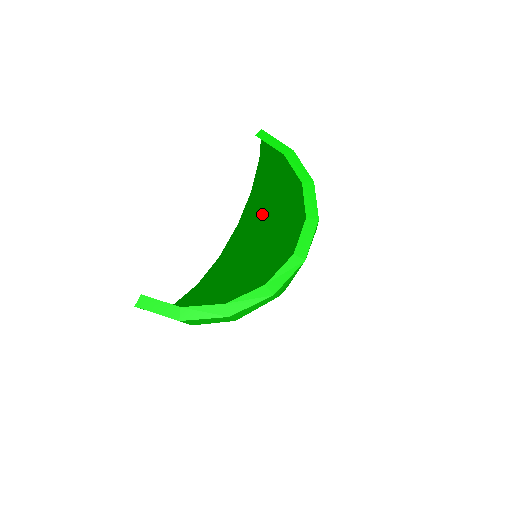
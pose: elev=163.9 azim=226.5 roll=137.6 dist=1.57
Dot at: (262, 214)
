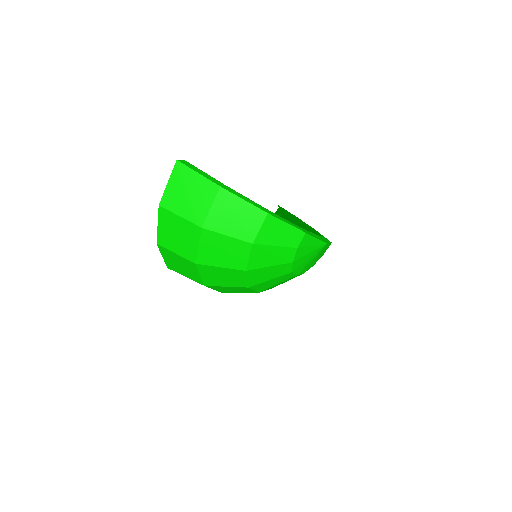
Dot at: occluded
